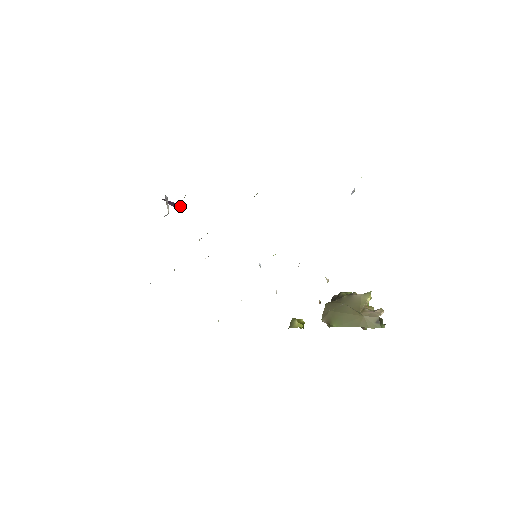
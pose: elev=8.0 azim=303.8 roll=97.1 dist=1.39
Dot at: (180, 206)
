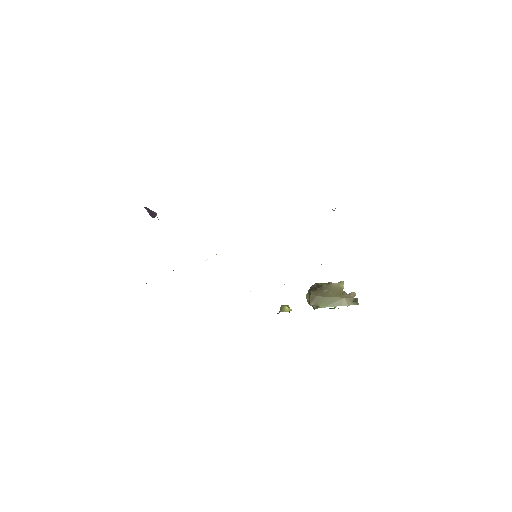
Dot at: (155, 214)
